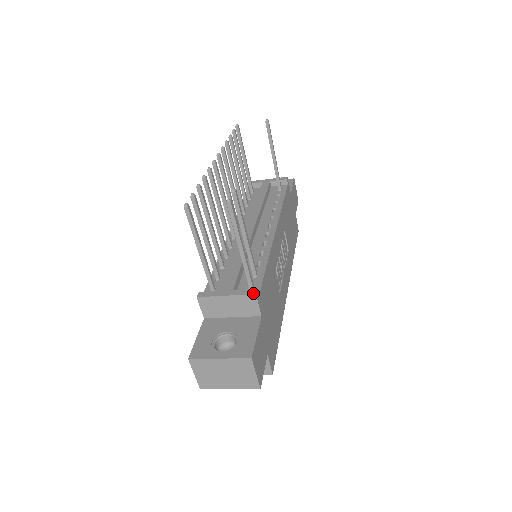
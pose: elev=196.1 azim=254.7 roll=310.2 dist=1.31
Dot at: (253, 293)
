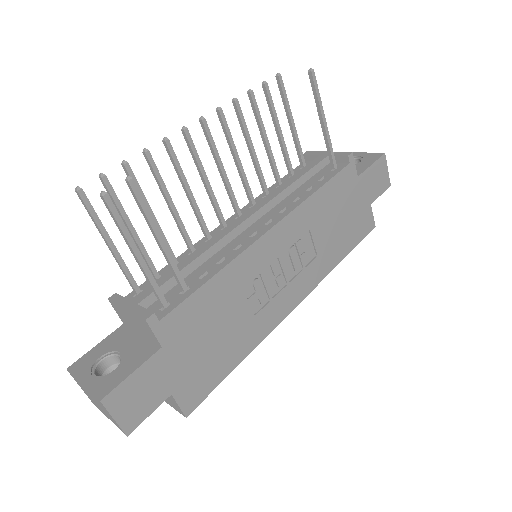
Dot at: (145, 317)
